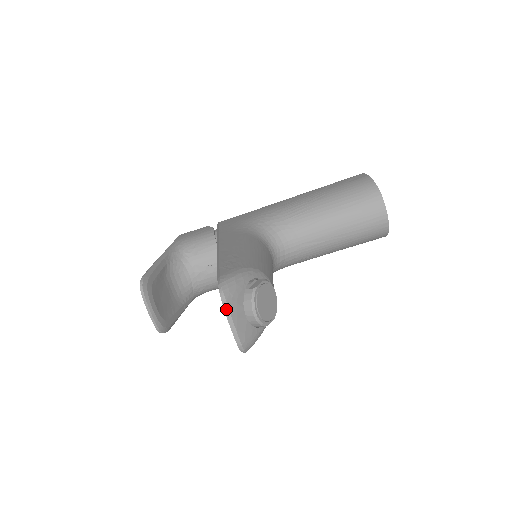
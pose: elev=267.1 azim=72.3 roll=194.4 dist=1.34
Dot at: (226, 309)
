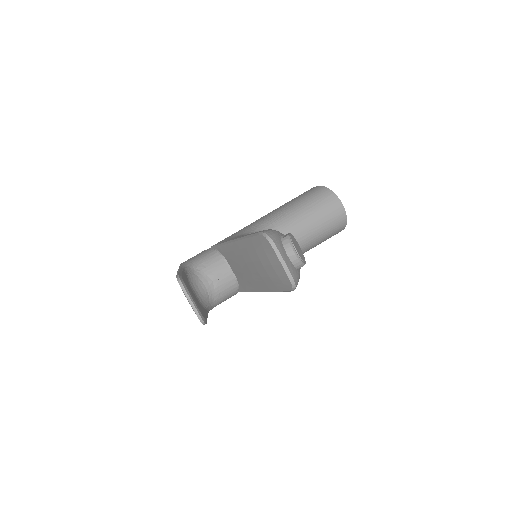
Dot at: (275, 249)
